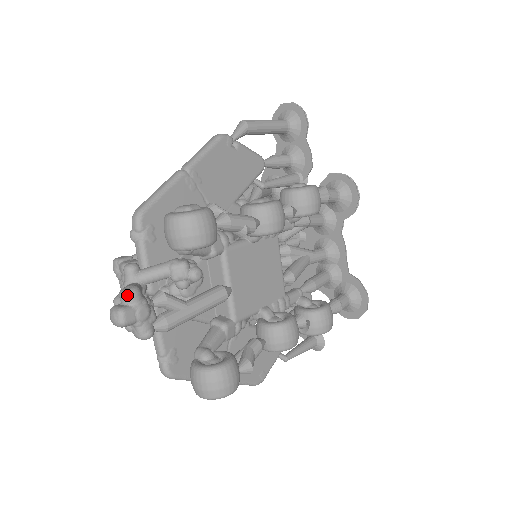
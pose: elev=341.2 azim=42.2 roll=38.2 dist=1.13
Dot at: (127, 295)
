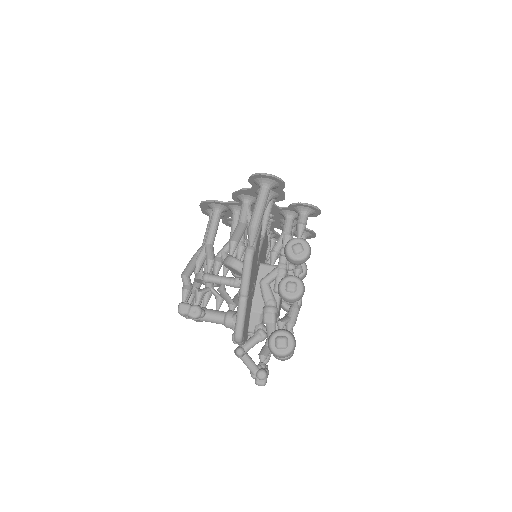
Dot at: (264, 379)
